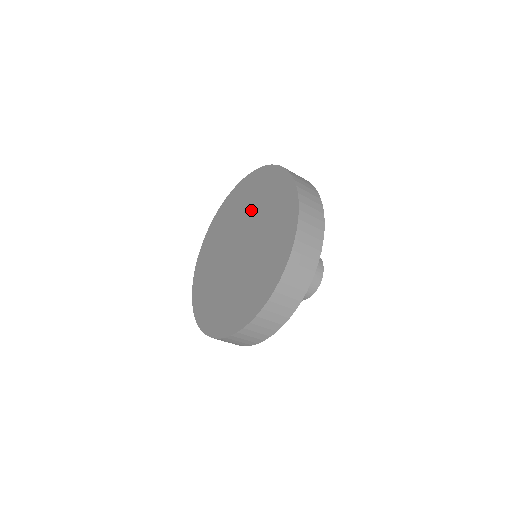
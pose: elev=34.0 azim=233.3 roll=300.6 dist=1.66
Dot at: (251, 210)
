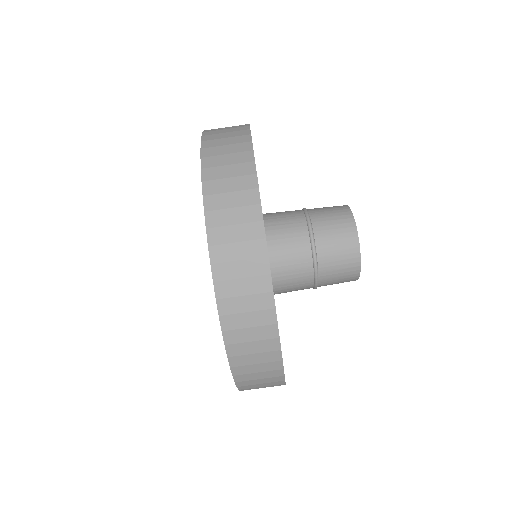
Dot at: occluded
